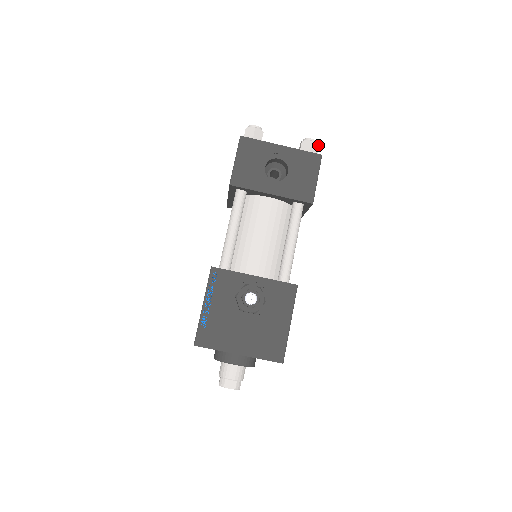
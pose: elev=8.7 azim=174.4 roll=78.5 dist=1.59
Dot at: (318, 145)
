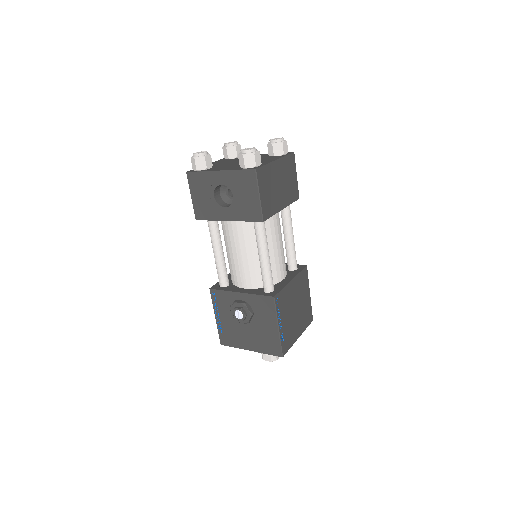
Dot at: (253, 154)
